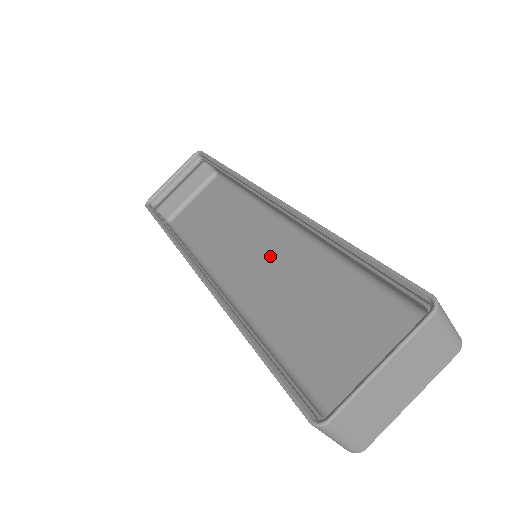
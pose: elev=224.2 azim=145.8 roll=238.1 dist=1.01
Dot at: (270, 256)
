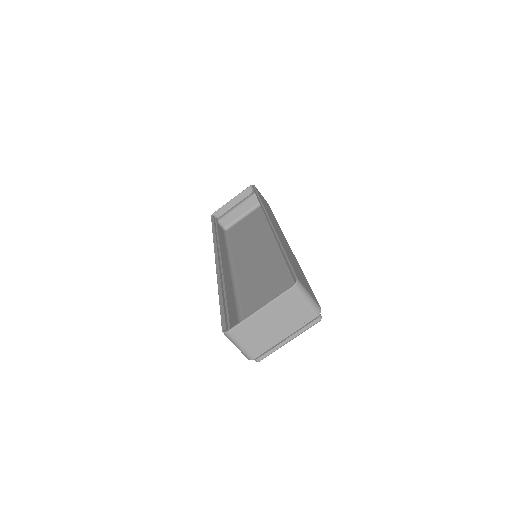
Dot at: (264, 257)
